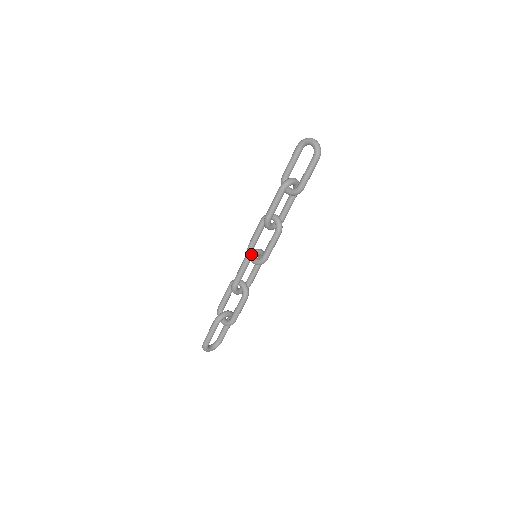
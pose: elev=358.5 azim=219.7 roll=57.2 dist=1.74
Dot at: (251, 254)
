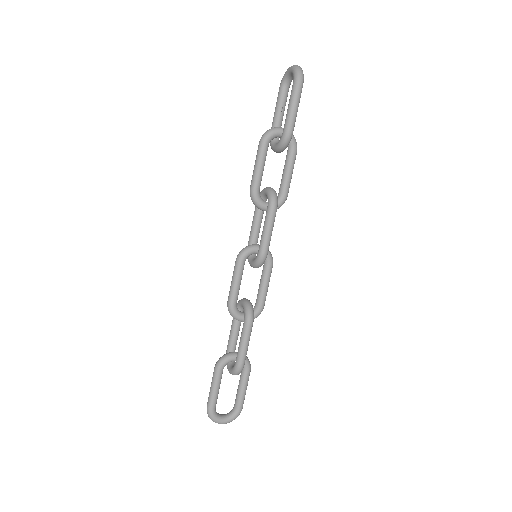
Dot at: (243, 250)
